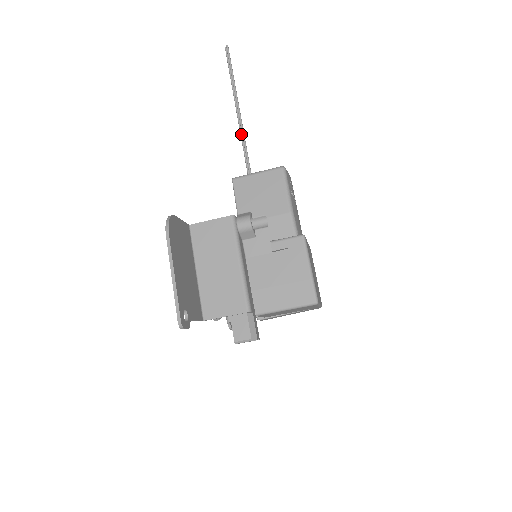
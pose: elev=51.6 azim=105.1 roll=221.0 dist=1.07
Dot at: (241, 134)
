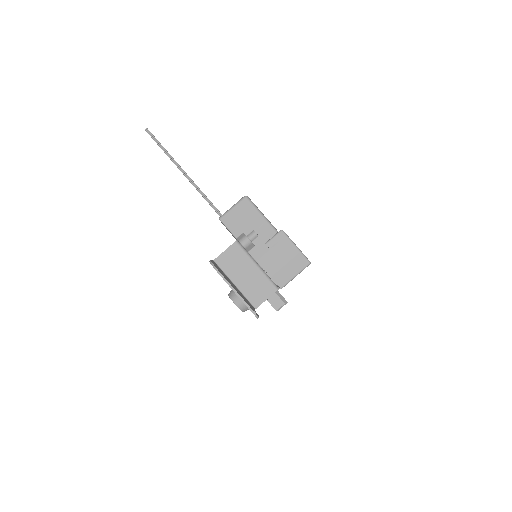
Dot at: (192, 184)
